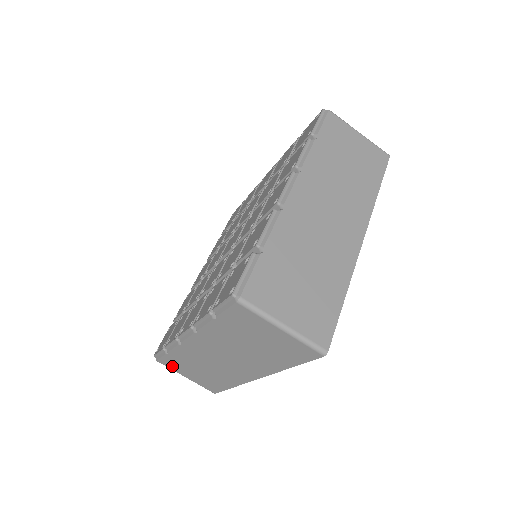
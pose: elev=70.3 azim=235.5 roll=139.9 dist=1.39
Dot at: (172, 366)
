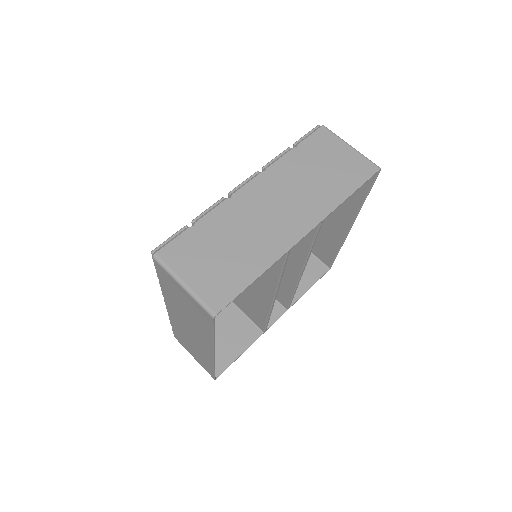
Dot at: (182, 343)
